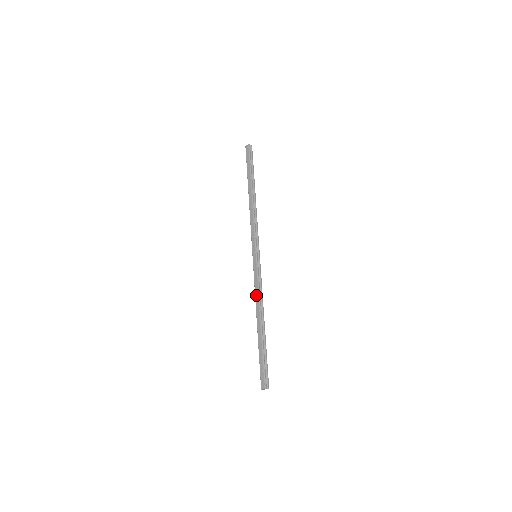
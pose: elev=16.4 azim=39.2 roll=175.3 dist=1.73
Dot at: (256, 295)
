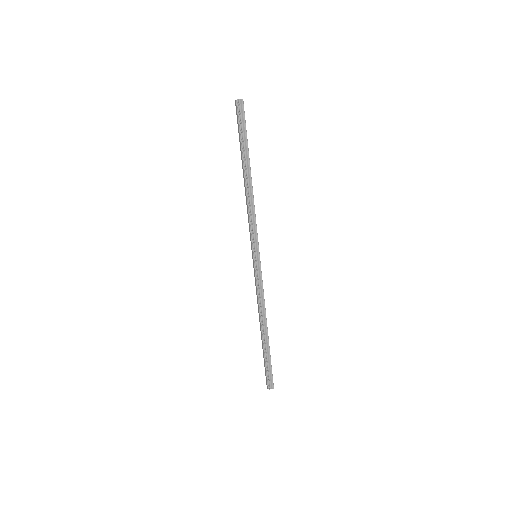
Dot at: (257, 301)
